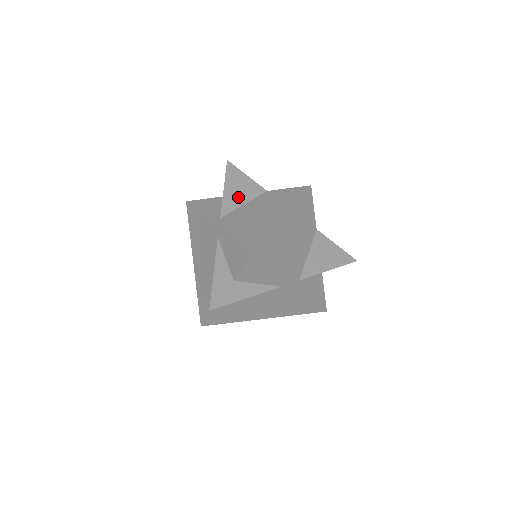
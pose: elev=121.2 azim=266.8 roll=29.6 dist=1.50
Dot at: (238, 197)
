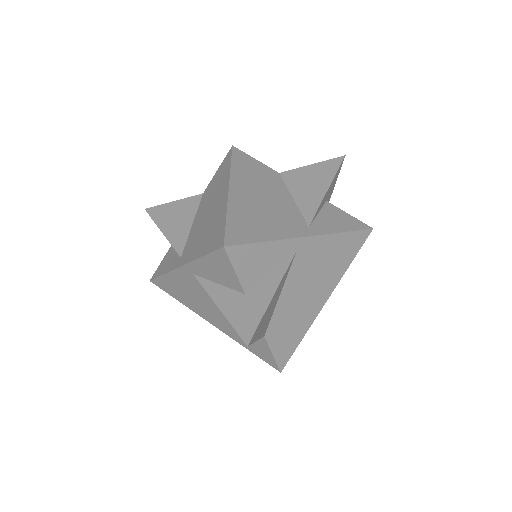
Dot at: (181, 225)
